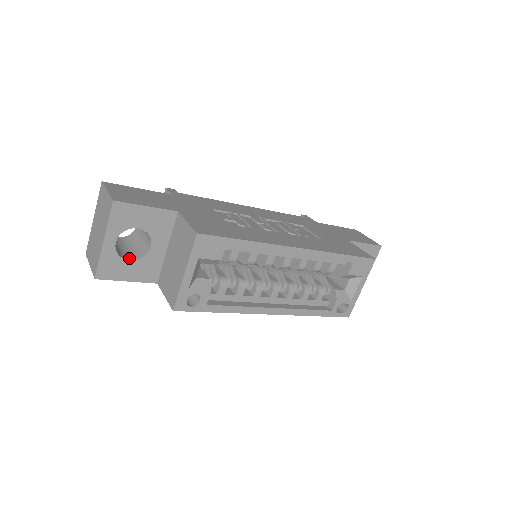
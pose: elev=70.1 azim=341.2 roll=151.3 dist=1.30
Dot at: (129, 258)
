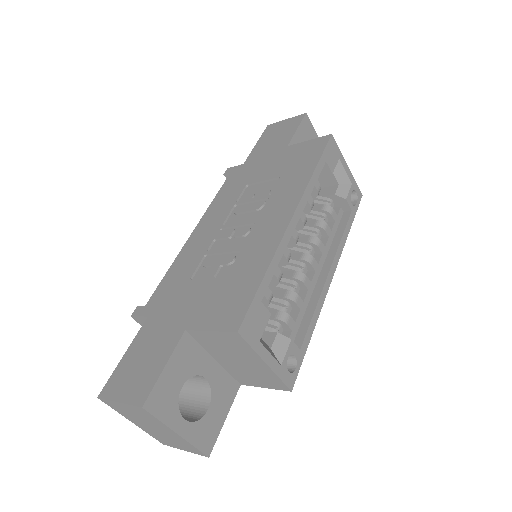
Dot at: (204, 408)
